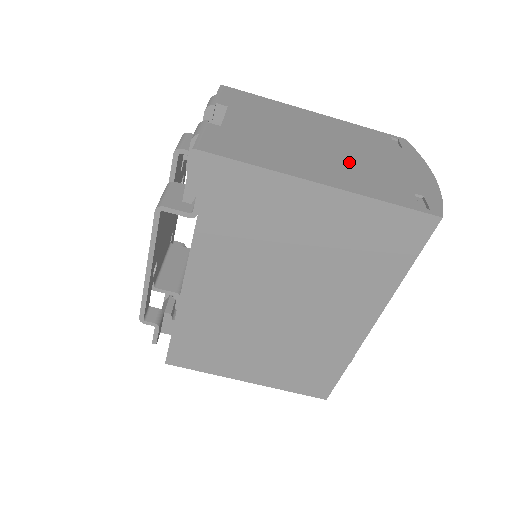
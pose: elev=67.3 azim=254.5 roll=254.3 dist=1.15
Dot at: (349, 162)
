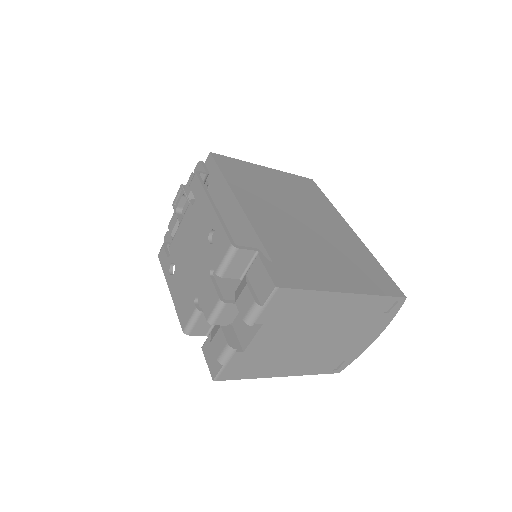
Dot at: (320, 350)
